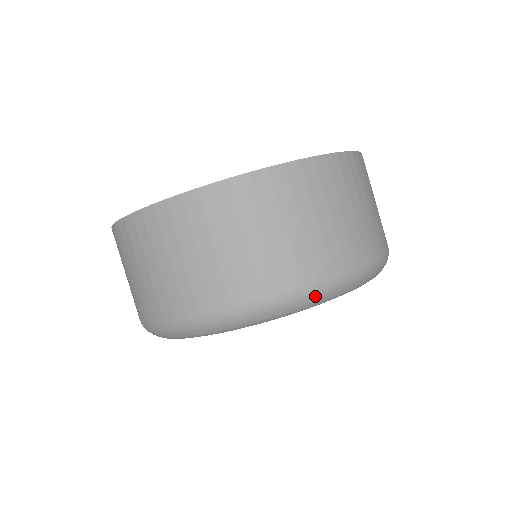
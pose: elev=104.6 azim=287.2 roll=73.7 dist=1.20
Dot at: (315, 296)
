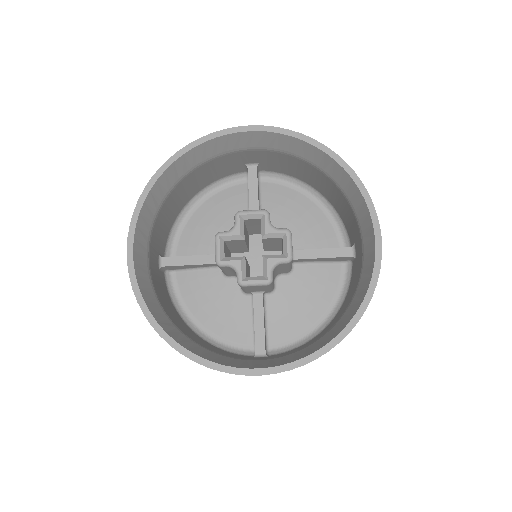
Dot at: occluded
